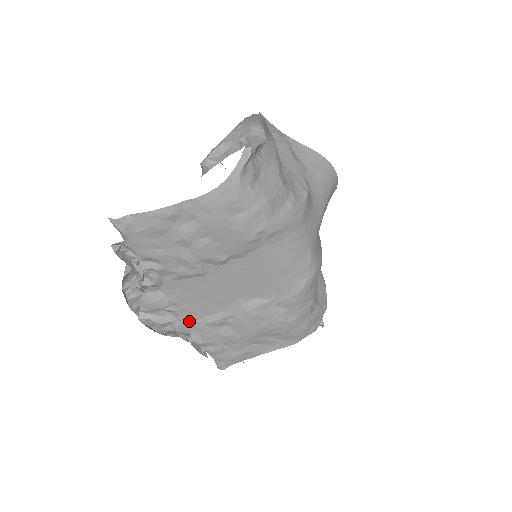
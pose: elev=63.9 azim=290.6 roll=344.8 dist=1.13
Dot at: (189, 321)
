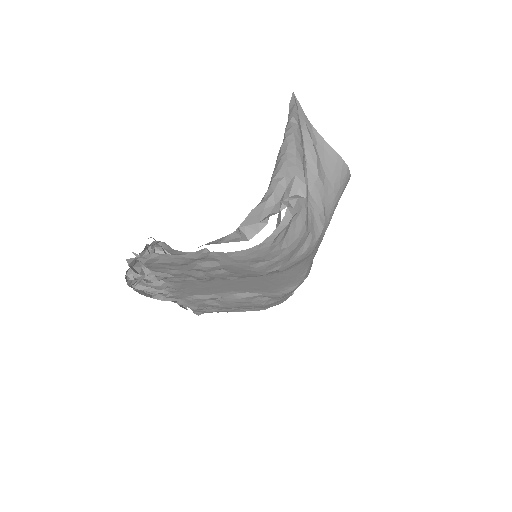
Dot at: (181, 295)
